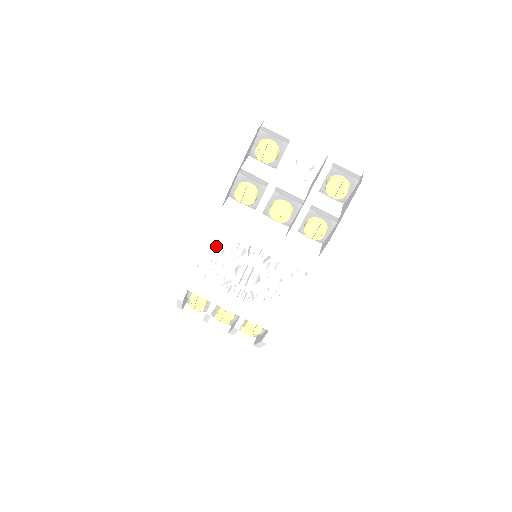
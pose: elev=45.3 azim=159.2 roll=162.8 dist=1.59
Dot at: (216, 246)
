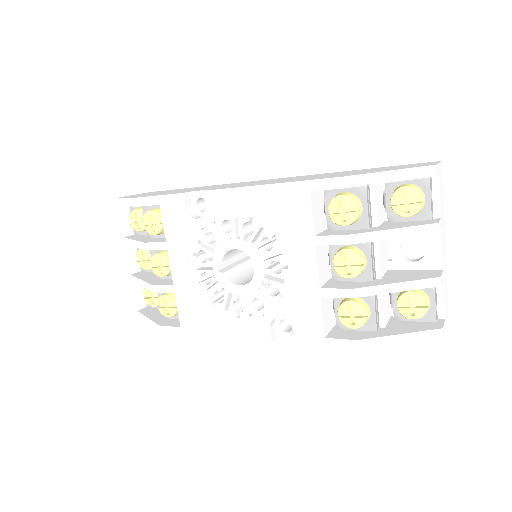
Dot at: (250, 210)
